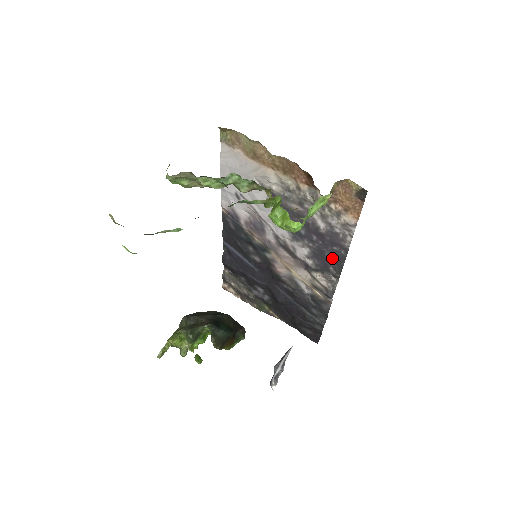
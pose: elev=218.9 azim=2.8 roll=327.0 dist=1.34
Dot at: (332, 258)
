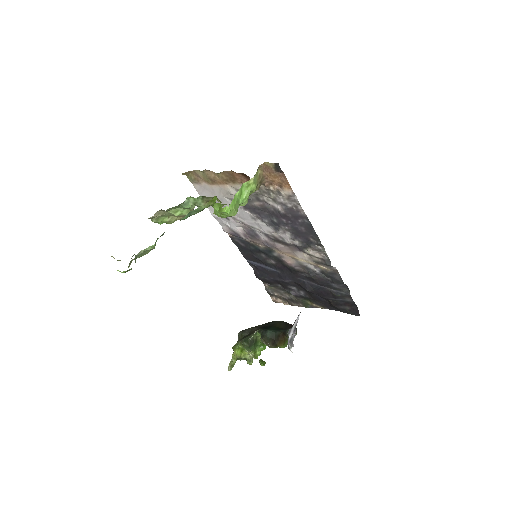
Dot at: (305, 230)
